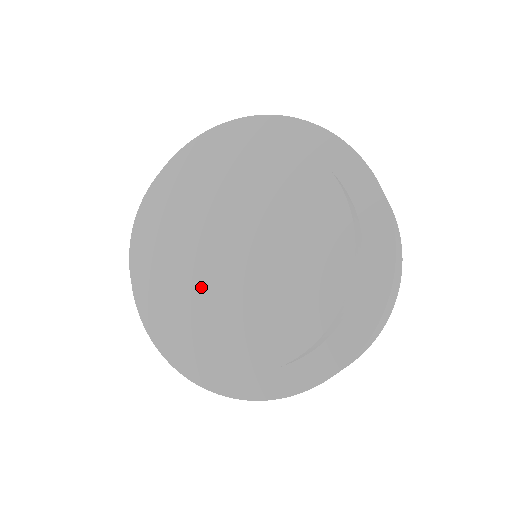
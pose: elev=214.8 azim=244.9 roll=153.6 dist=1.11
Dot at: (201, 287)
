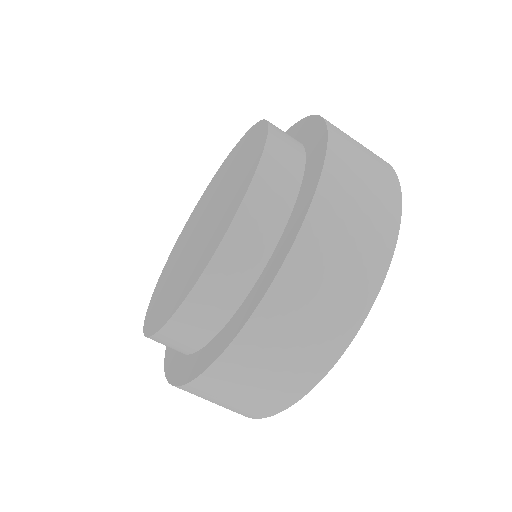
Dot at: (180, 254)
